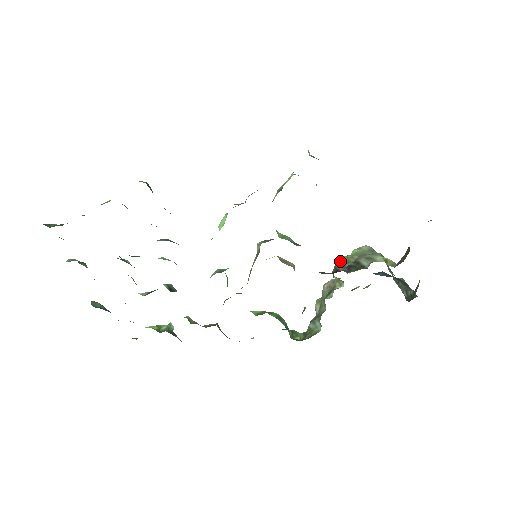
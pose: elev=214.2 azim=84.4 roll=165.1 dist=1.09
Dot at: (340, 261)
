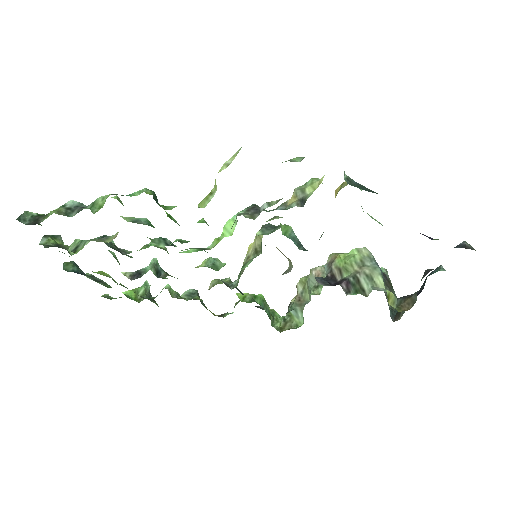
Dot at: (337, 262)
